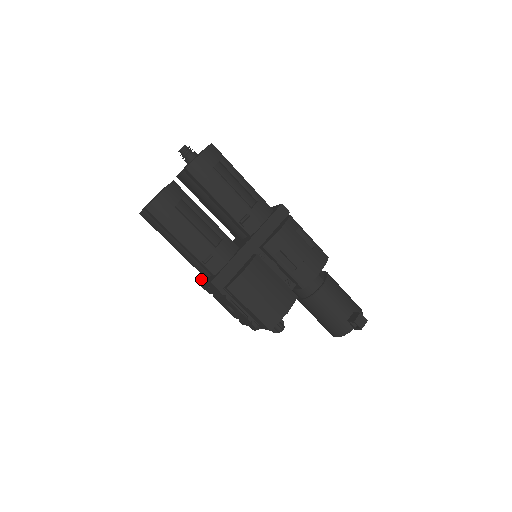
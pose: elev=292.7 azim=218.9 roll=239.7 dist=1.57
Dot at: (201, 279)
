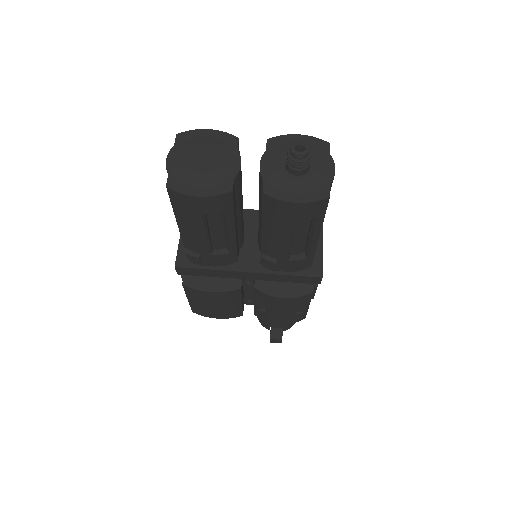
Dot at: occluded
